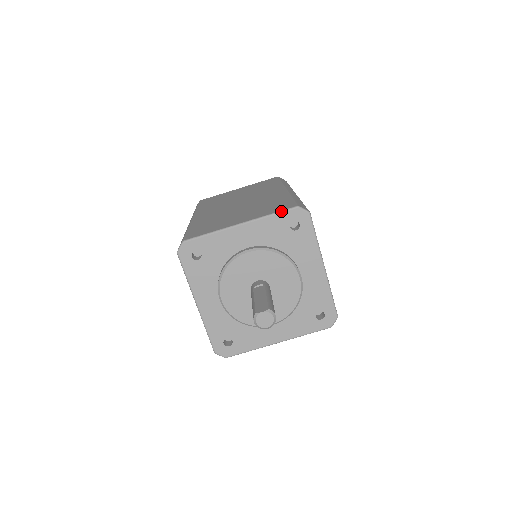
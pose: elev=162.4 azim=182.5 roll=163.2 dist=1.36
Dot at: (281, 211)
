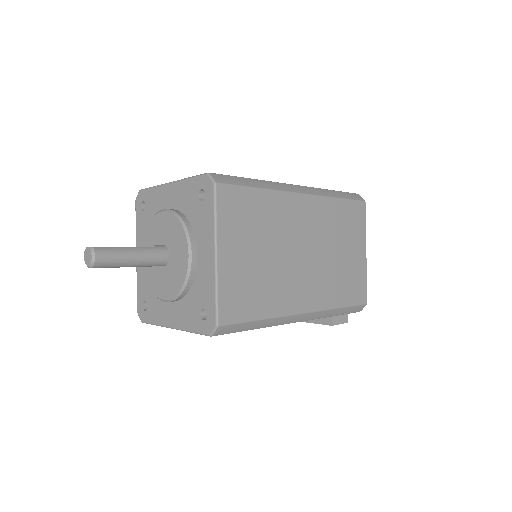
Dot at: (196, 175)
